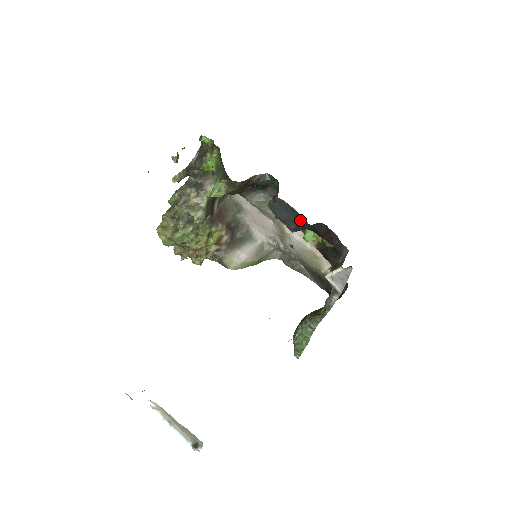
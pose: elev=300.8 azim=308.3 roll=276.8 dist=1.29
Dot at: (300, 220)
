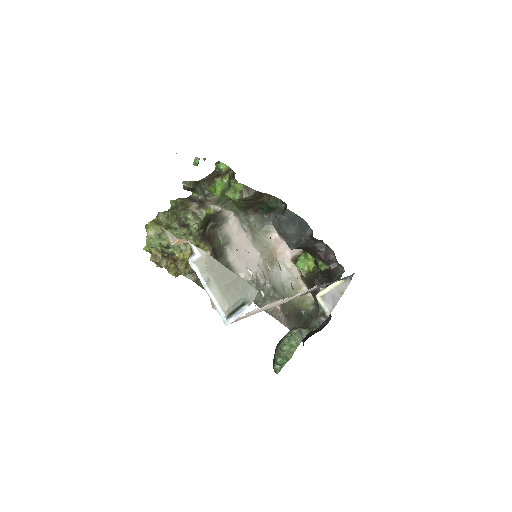
Dot at: (305, 233)
